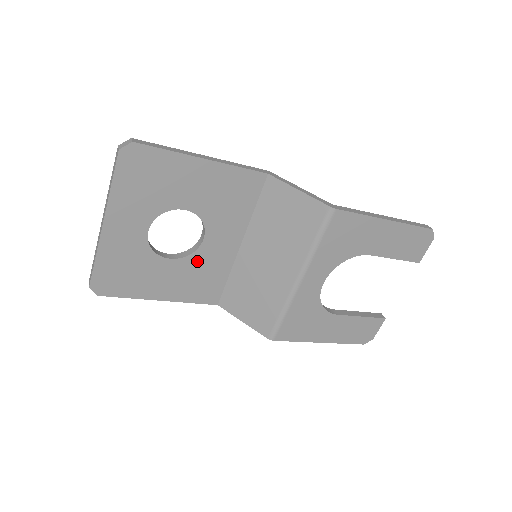
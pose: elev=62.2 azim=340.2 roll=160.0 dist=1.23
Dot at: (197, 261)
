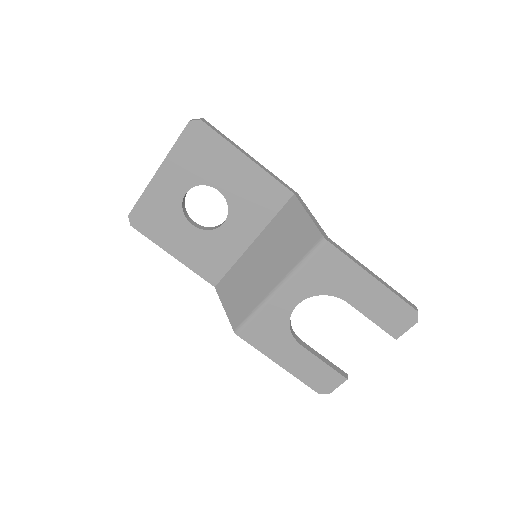
Dot at: (212, 239)
